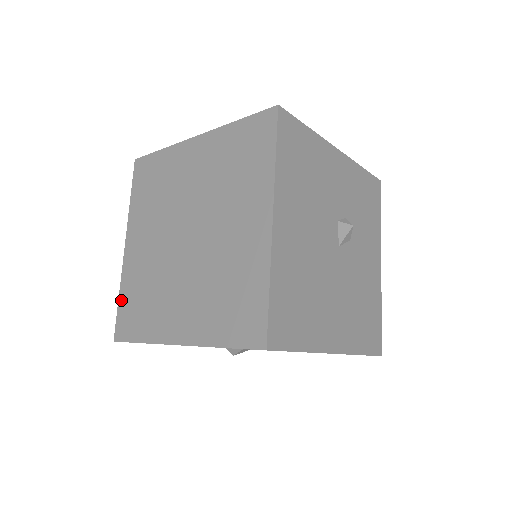
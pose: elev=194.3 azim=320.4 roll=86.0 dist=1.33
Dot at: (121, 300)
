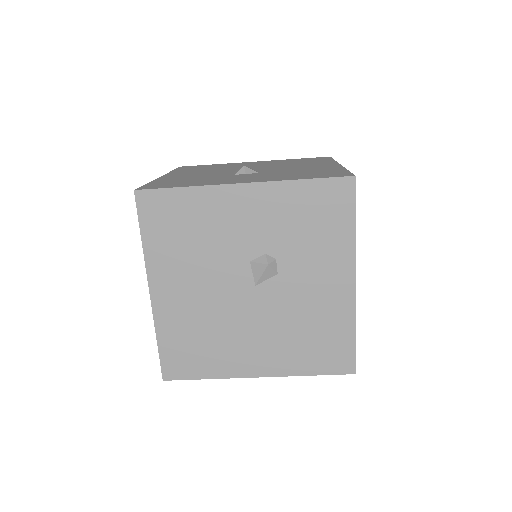
Dot at: occluded
